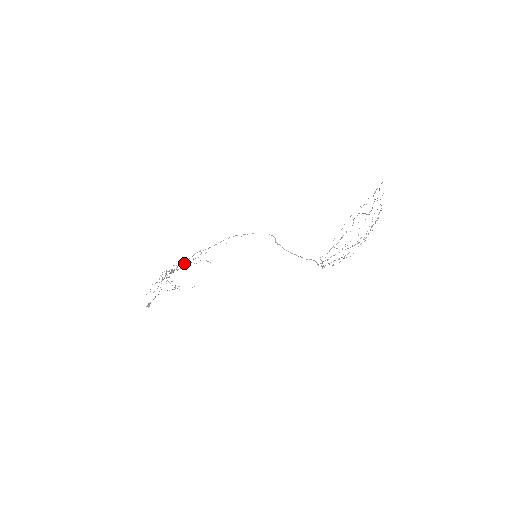
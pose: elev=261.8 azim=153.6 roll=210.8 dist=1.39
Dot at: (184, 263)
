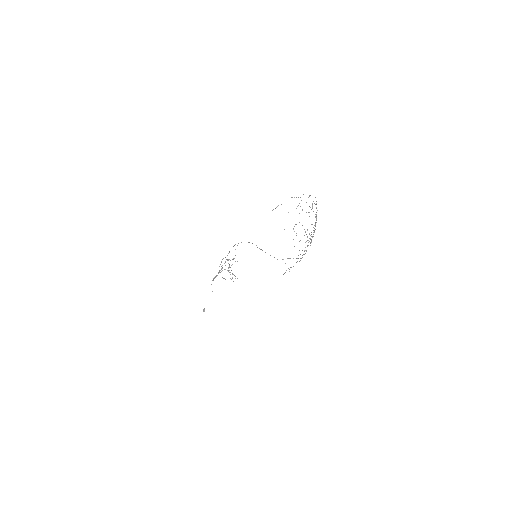
Dot at: occluded
